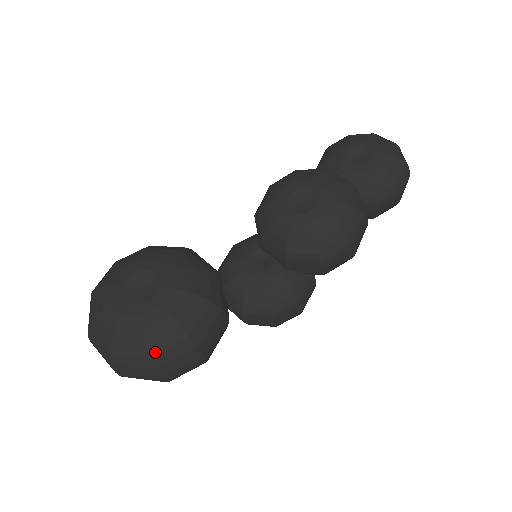
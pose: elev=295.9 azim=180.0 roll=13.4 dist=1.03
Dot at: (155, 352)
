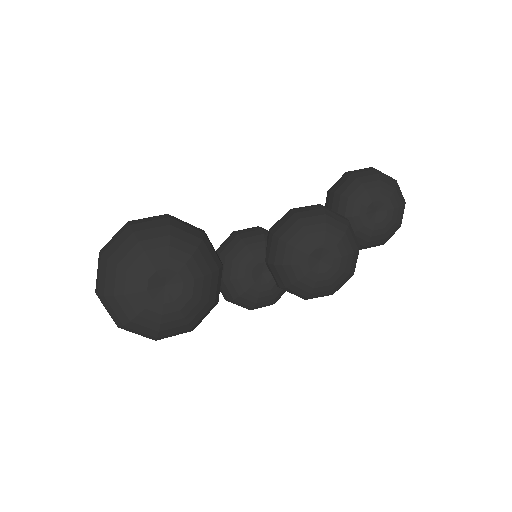
Dot at: (162, 336)
